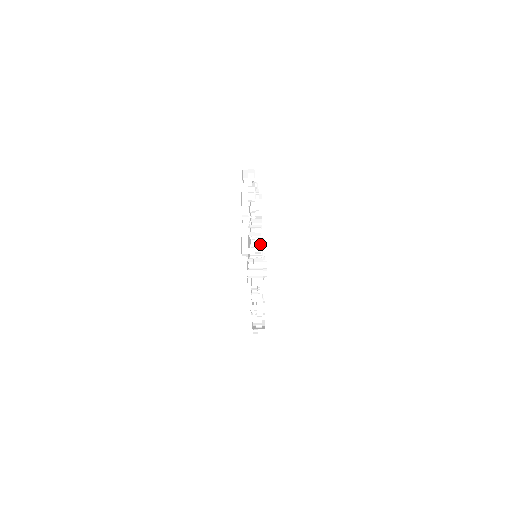
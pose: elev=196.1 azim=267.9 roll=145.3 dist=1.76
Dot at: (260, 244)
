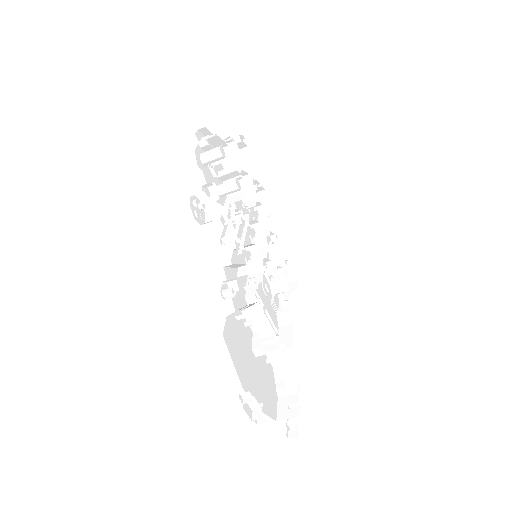
Dot at: (239, 172)
